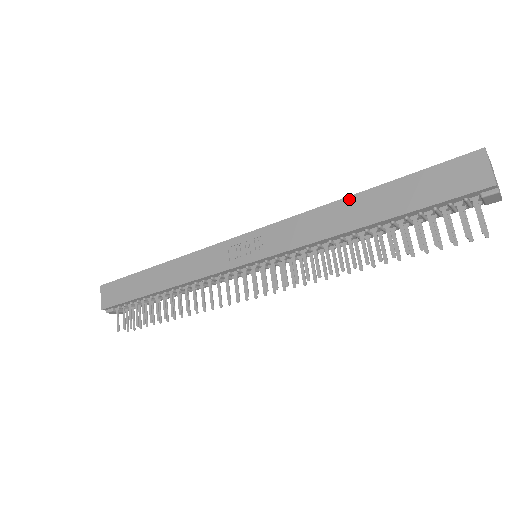
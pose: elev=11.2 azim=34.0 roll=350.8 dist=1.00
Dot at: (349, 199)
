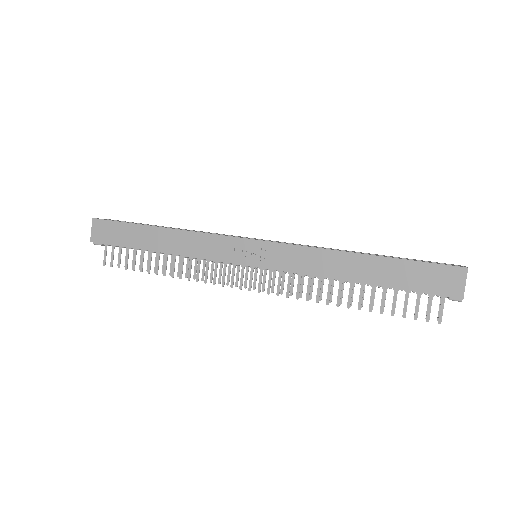
Dot at: (354, 255)
